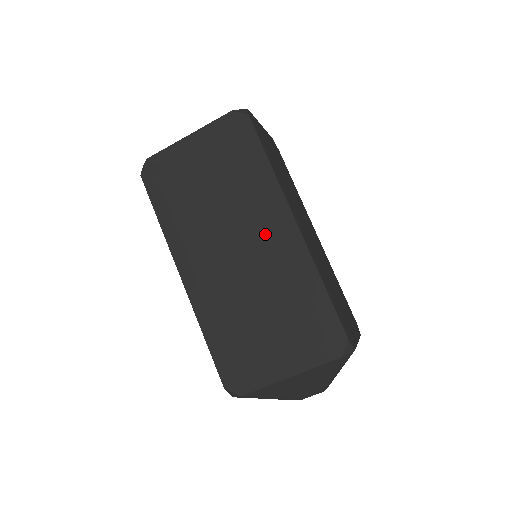
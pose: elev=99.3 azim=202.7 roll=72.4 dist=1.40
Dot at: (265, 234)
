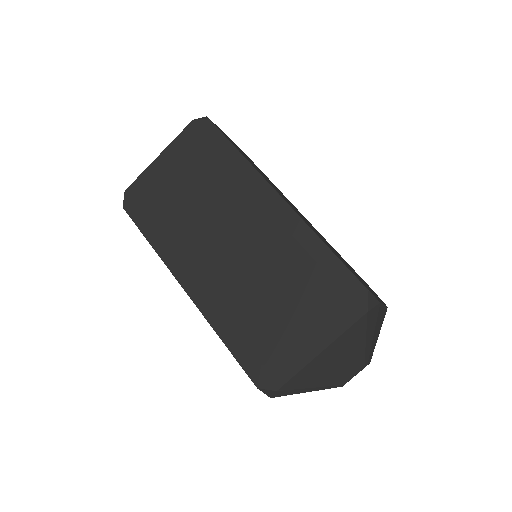
Dot at: (254, 218)
